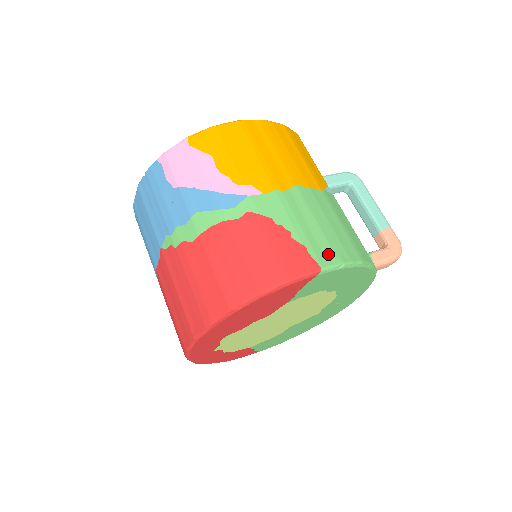
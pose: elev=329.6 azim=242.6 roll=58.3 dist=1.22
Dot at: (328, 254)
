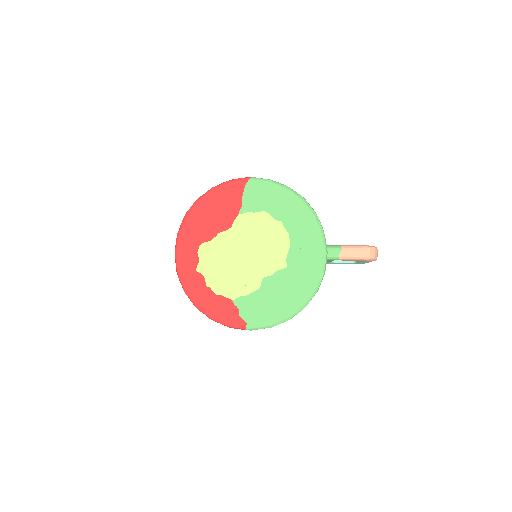
Dot at: occluded
